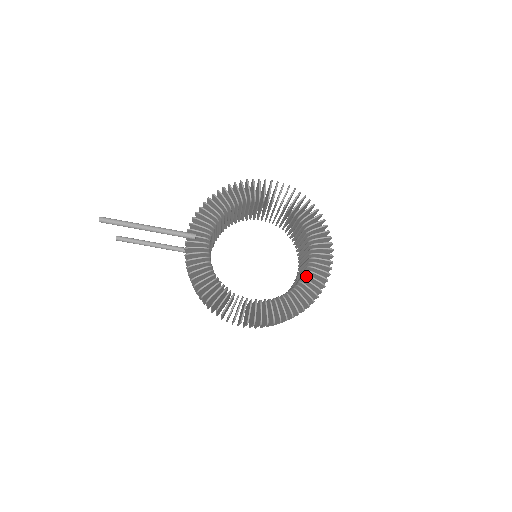
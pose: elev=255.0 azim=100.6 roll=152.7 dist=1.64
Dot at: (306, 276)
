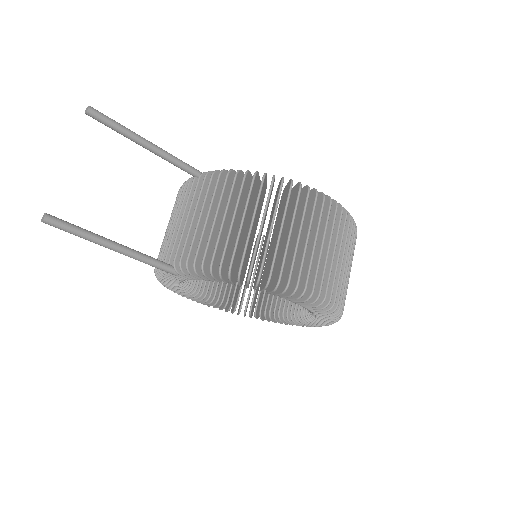
Dot at: (274, 314)
